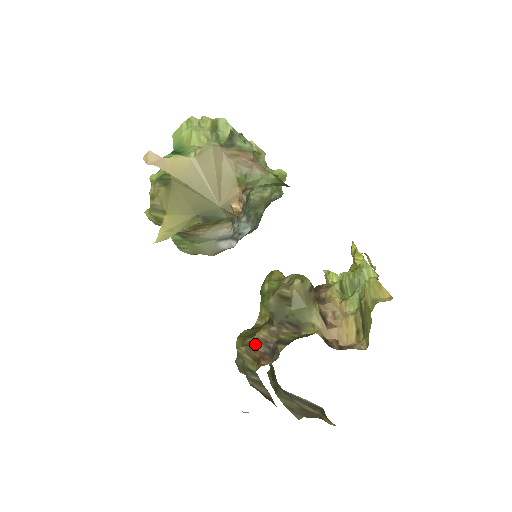
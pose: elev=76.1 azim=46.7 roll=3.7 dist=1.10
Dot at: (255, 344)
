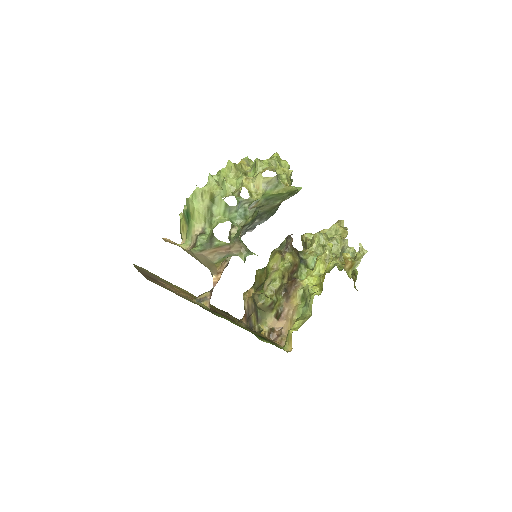
Dot at: (246, 304)
